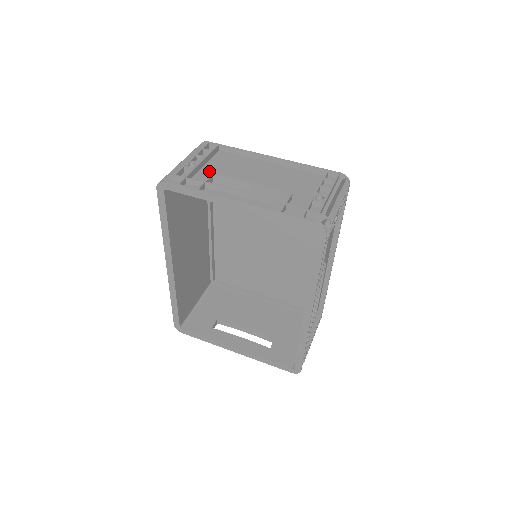
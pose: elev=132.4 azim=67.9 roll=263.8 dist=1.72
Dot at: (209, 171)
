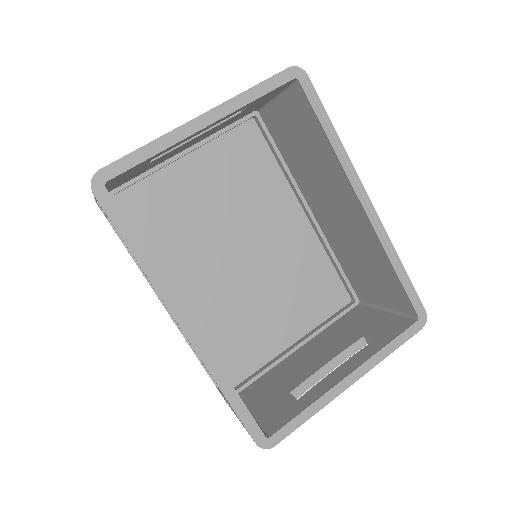
Dot at: occluded
